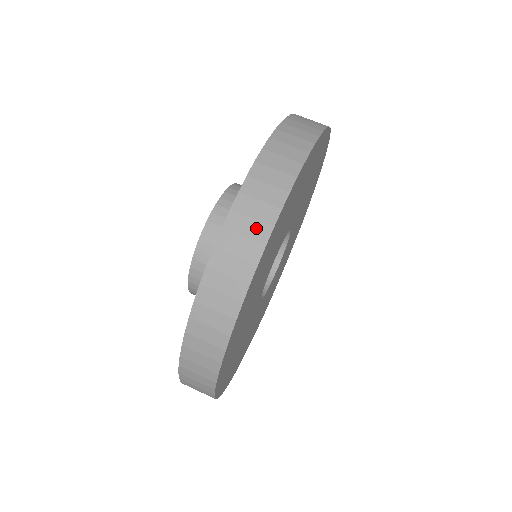
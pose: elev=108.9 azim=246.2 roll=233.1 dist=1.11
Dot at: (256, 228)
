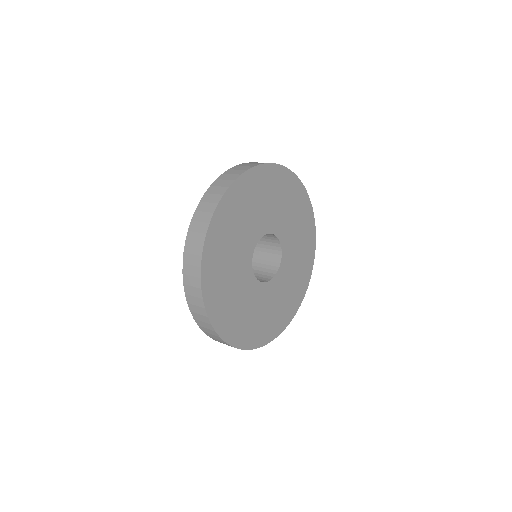
Dot at: (220, 189)
